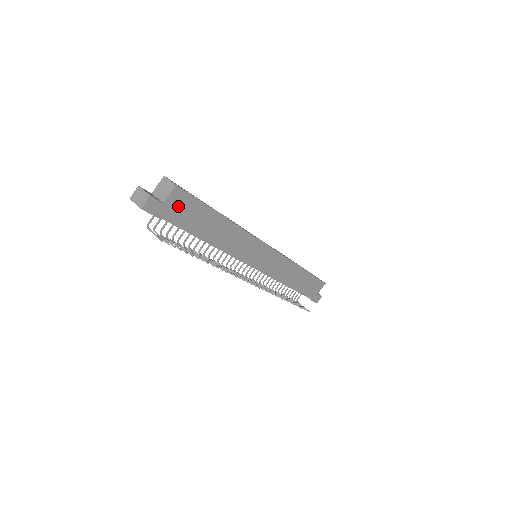
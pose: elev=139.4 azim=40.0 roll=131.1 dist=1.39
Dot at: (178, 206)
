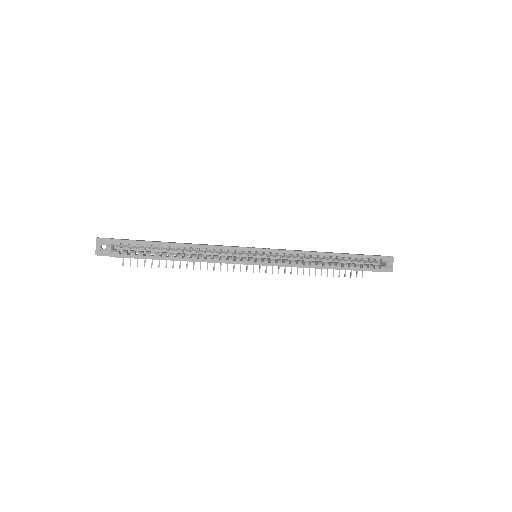
Dot at: occluded
